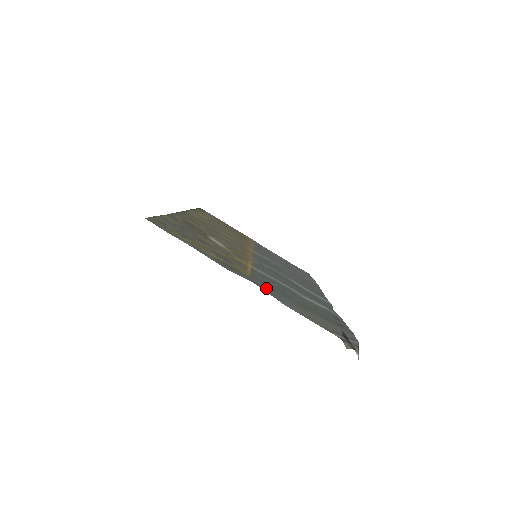
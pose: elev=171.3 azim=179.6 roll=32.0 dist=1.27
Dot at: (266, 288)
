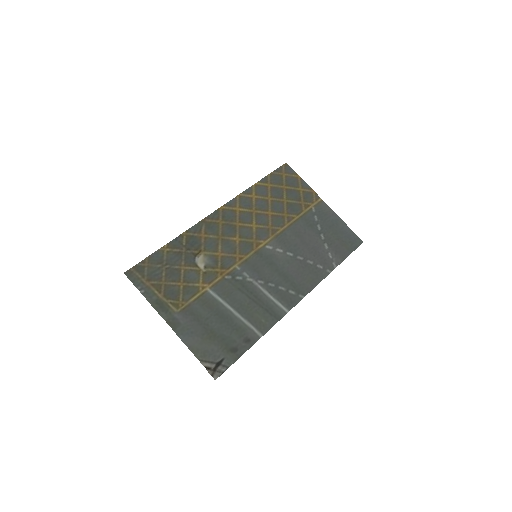
Dot at: (184, 322)
